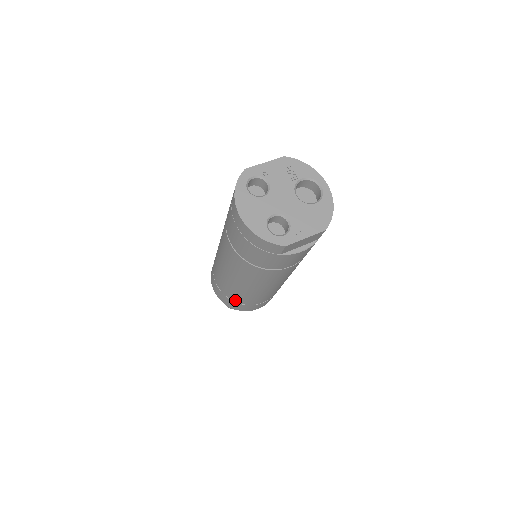
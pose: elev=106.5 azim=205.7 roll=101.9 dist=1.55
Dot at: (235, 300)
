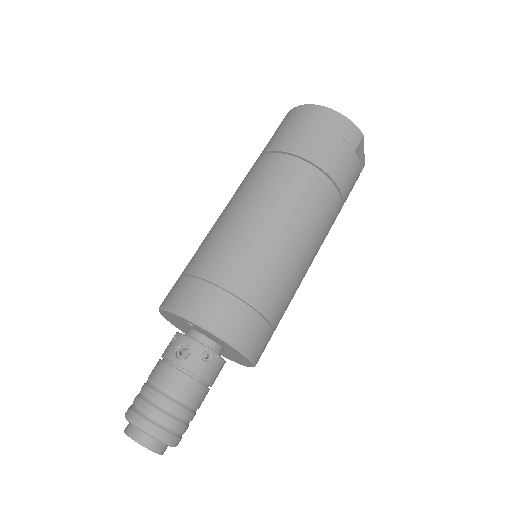
Dot at: (249, 296)
